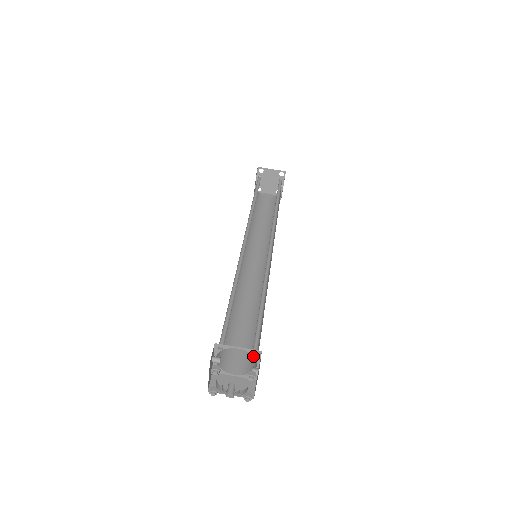
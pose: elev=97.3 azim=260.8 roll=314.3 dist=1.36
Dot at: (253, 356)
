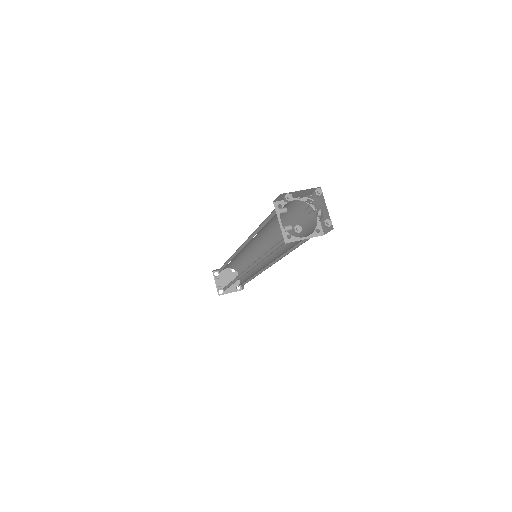
Dot at: (308, 232)
